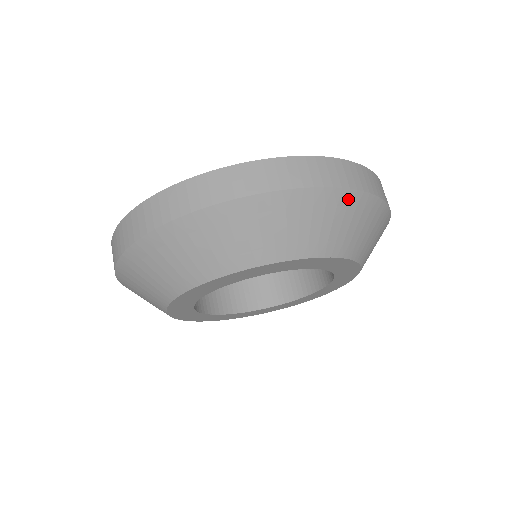
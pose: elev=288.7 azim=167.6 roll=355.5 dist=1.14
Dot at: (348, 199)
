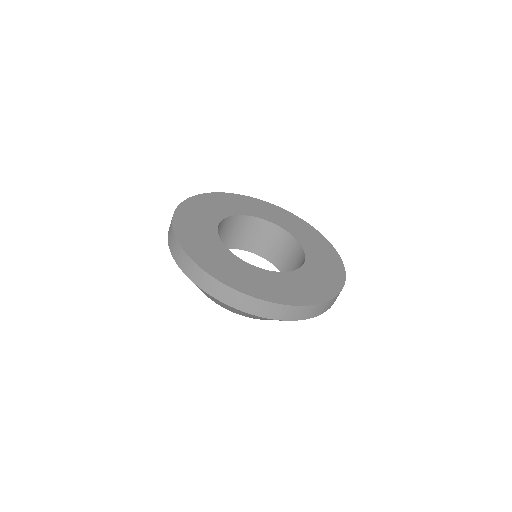
Dot at: occluded
